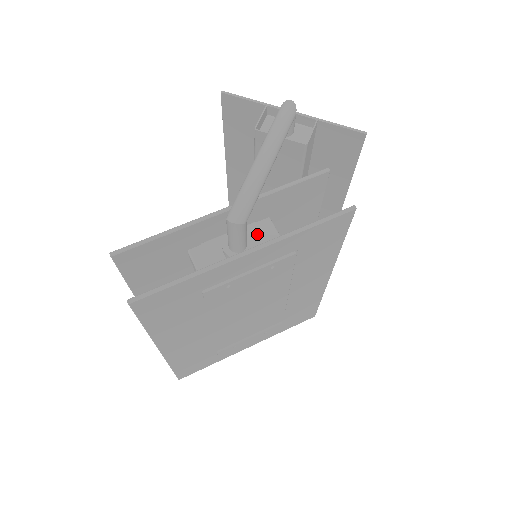
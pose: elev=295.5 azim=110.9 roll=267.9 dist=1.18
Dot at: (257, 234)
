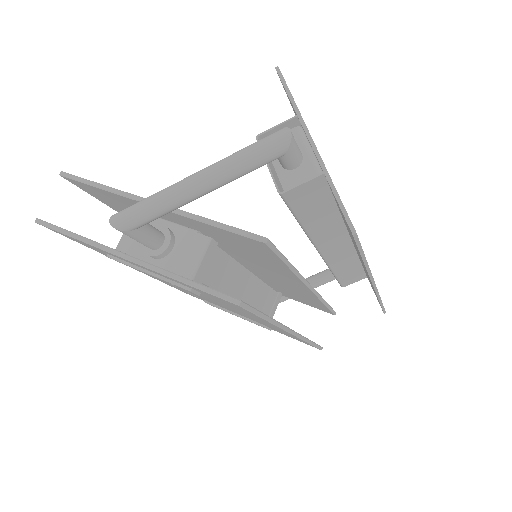
Dot at: (186, 244)
